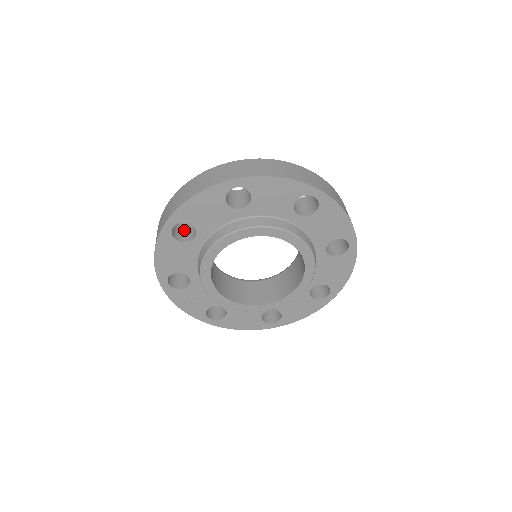
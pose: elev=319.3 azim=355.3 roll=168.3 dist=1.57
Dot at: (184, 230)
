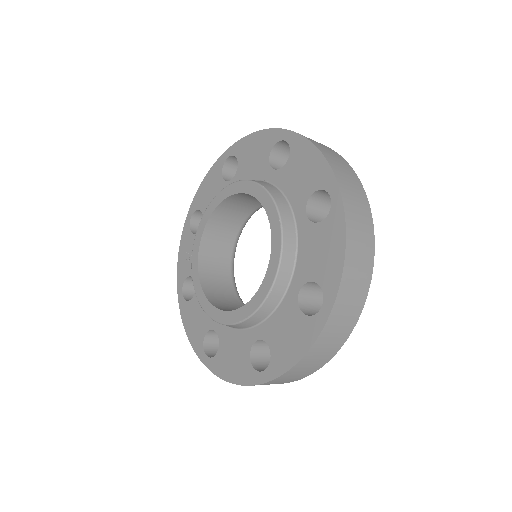
Dot at: occluded
